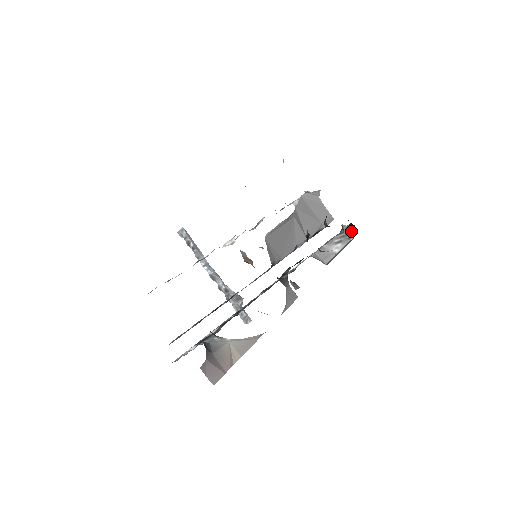
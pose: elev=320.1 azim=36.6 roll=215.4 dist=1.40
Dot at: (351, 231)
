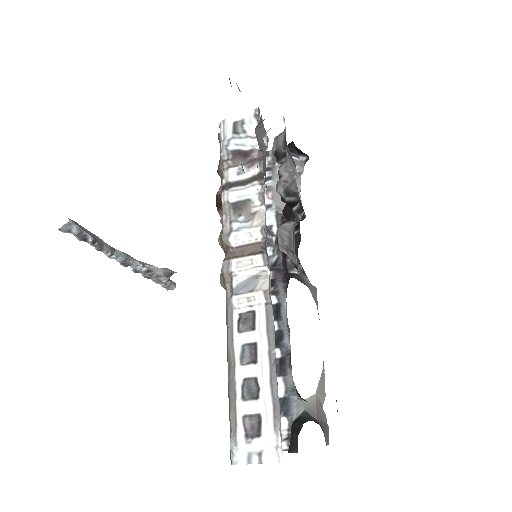
Dot at: (296, 157)
